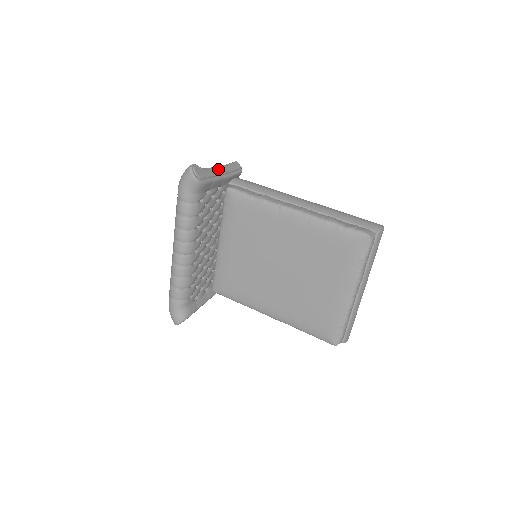
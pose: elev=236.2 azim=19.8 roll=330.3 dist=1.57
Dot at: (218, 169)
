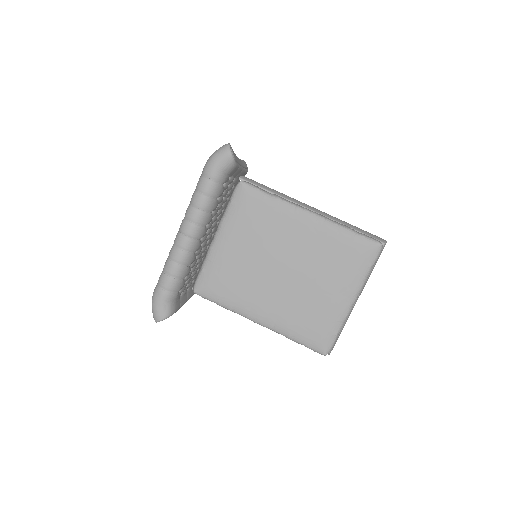
Dot at: (239, 159)
